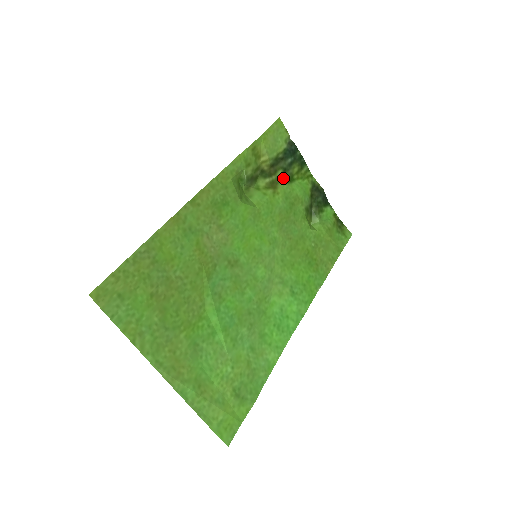
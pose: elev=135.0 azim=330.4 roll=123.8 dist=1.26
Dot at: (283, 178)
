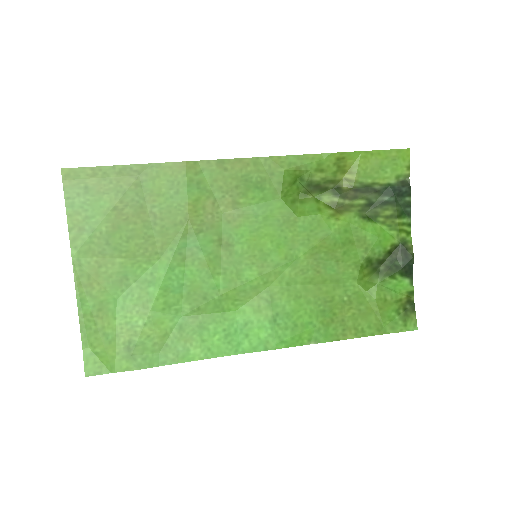
Dot at: (361, 210)
